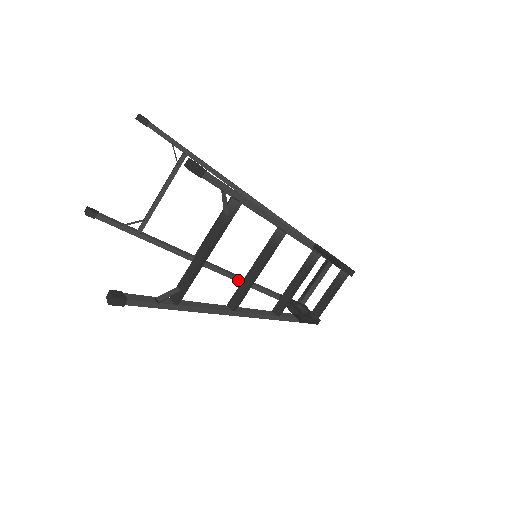
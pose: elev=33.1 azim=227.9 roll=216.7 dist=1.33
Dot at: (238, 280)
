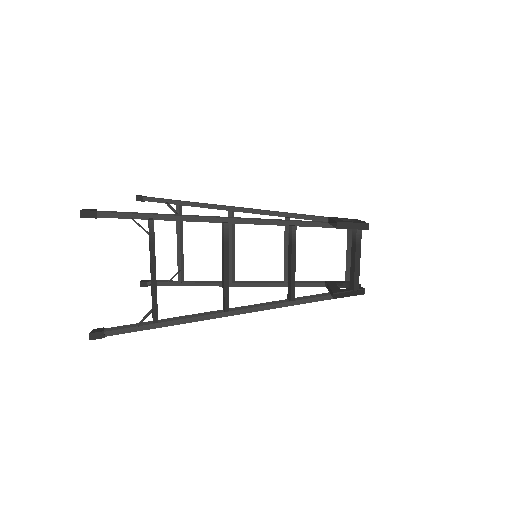
Dot at: (274, 285)
